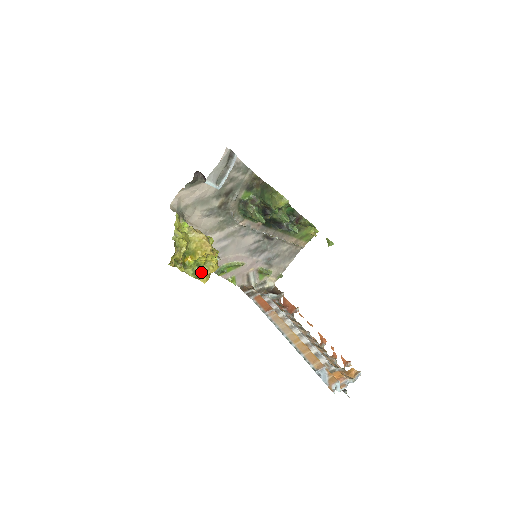
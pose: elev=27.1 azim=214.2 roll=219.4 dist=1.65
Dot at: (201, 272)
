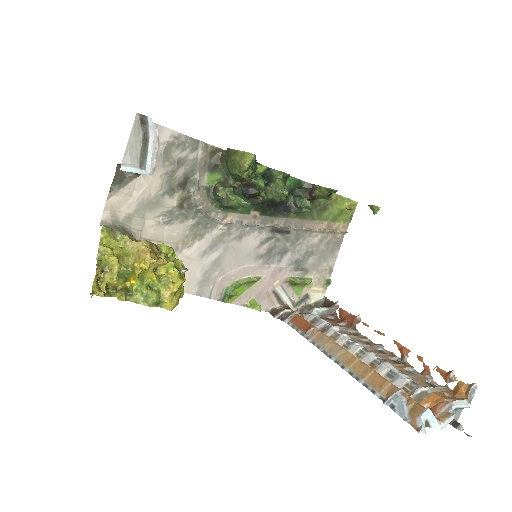
Dot at: (157, 295)
